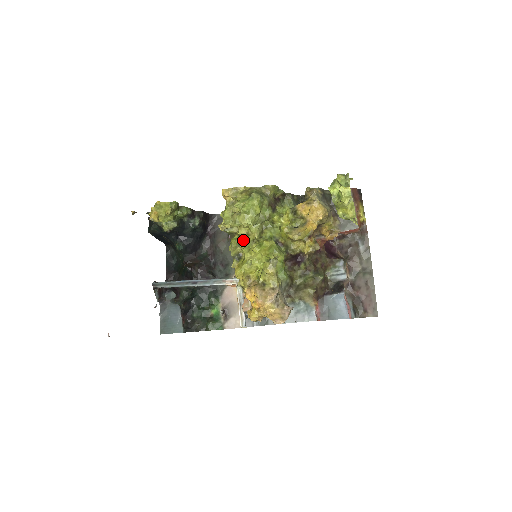
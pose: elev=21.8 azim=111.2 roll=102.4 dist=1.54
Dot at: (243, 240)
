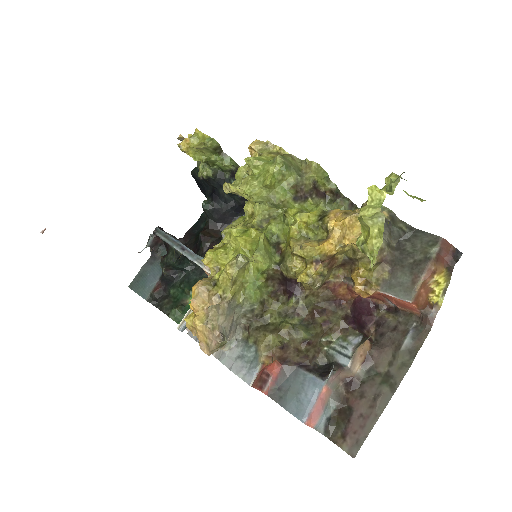
Dot at: (244, 220)
